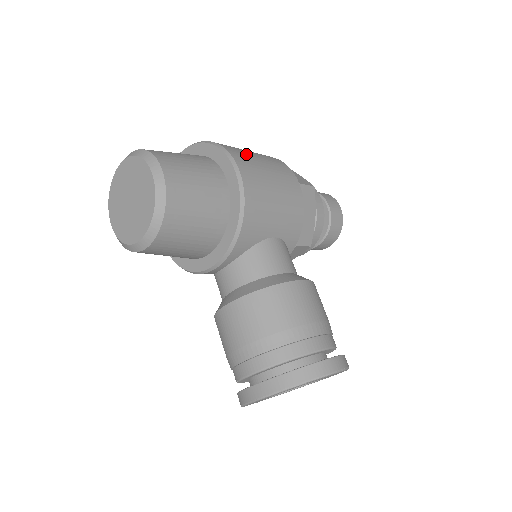
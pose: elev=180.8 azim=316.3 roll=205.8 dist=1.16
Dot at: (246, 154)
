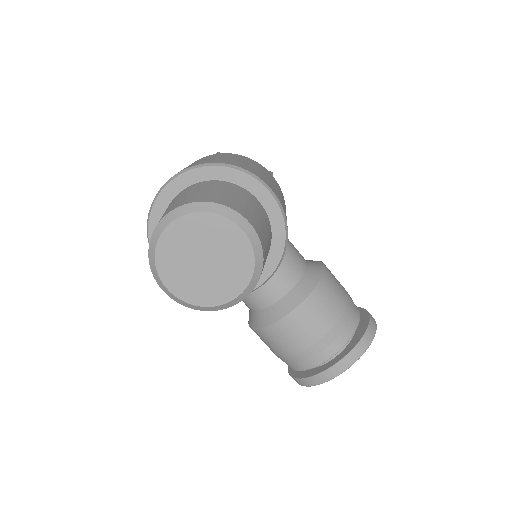
Dot at: (247, 166)
